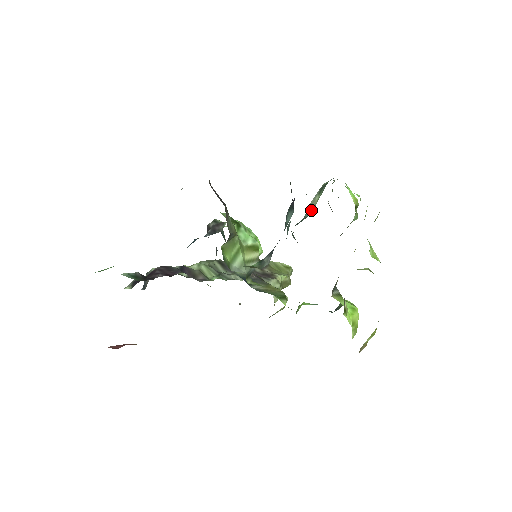
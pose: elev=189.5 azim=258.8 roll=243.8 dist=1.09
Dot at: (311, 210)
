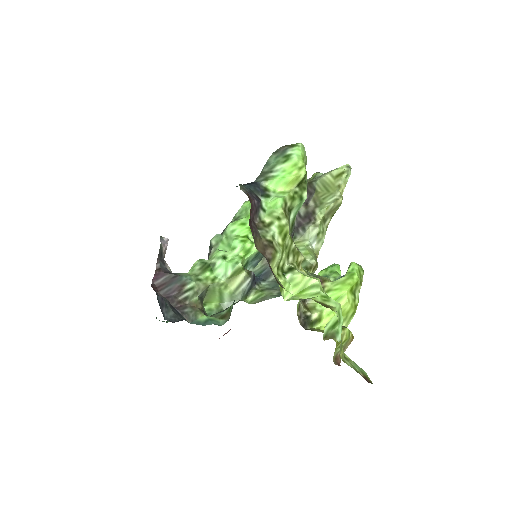
Dot at: occluded
